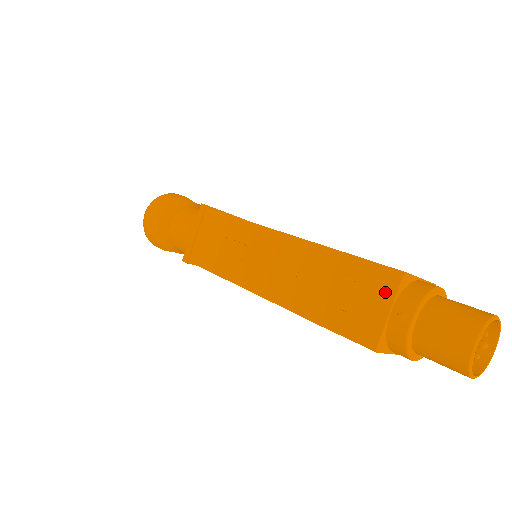
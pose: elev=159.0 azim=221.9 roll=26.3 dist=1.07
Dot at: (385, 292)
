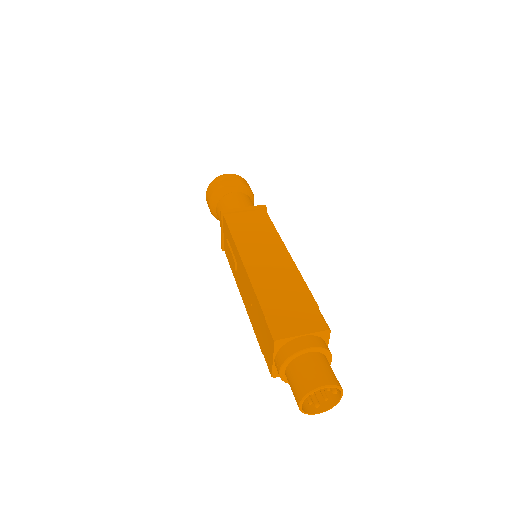
Dot at: (271, 346)
